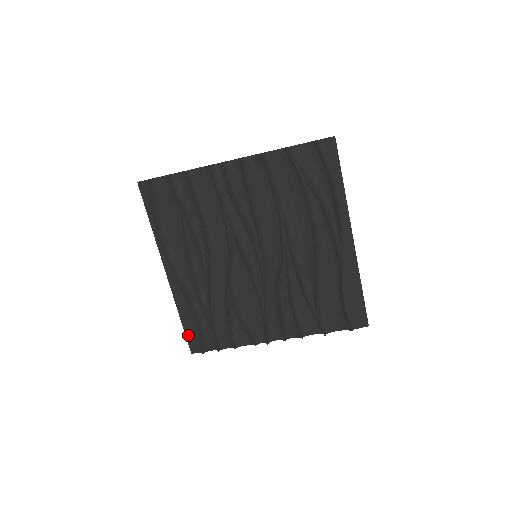
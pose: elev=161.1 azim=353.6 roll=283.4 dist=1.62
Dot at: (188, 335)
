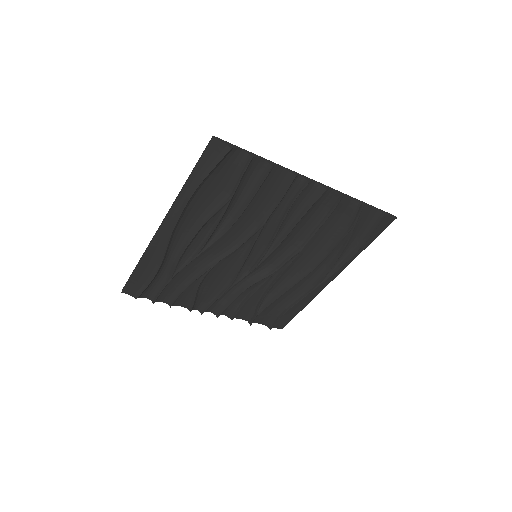
Dot at: (133, 279)
